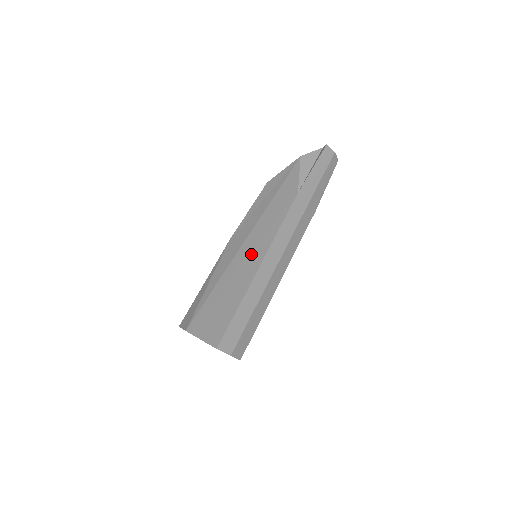
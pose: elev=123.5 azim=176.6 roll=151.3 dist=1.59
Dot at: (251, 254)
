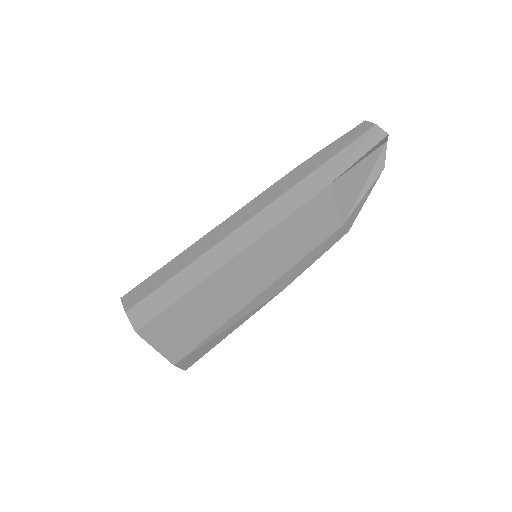
Dot at: occluded
